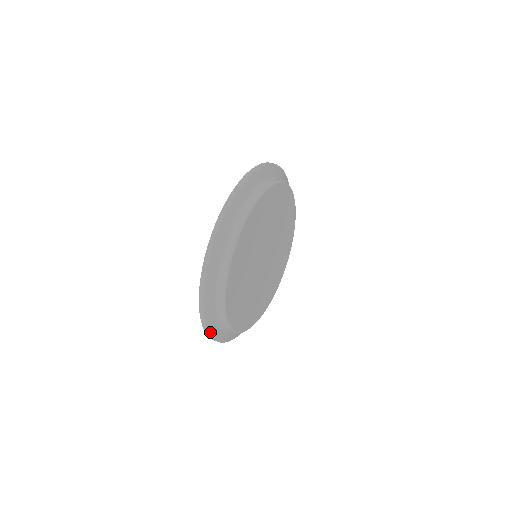
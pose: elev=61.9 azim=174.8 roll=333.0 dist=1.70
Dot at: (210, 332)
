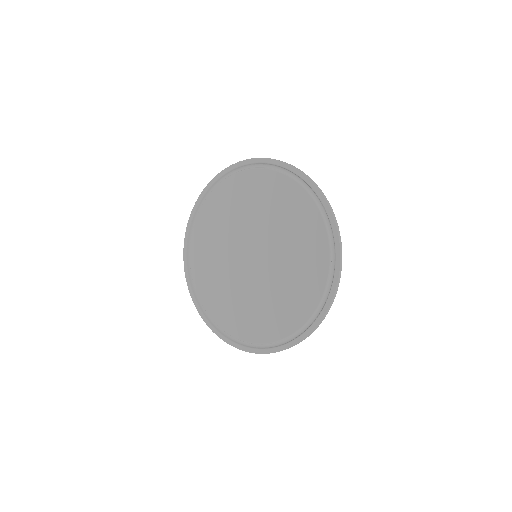
Dot at: occluded
